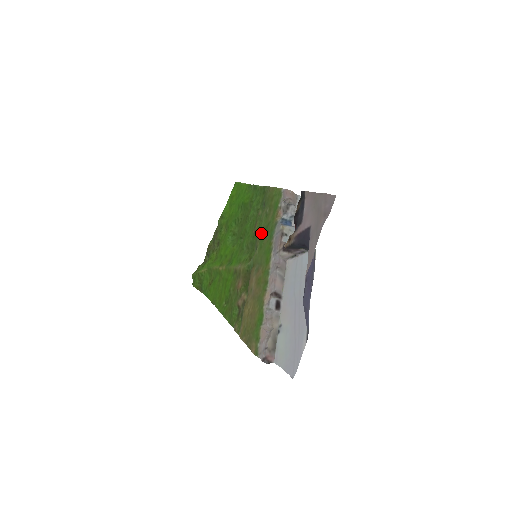
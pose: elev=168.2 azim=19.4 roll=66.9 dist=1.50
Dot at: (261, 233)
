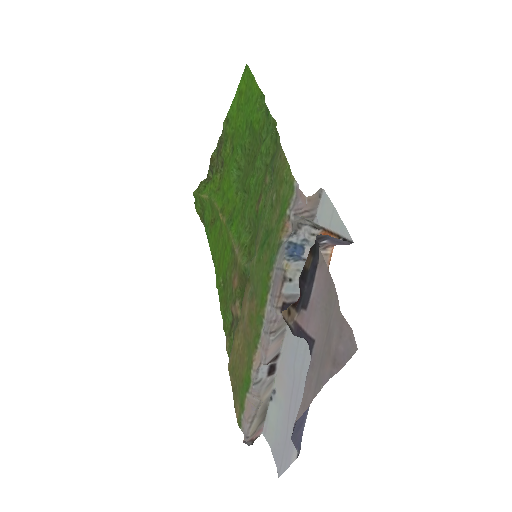
Dot at: (262, 233)
